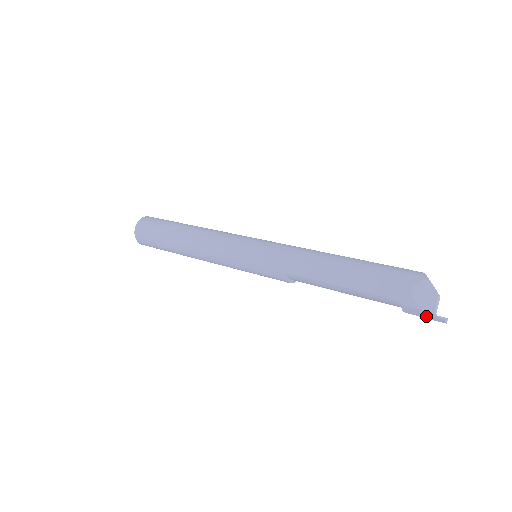
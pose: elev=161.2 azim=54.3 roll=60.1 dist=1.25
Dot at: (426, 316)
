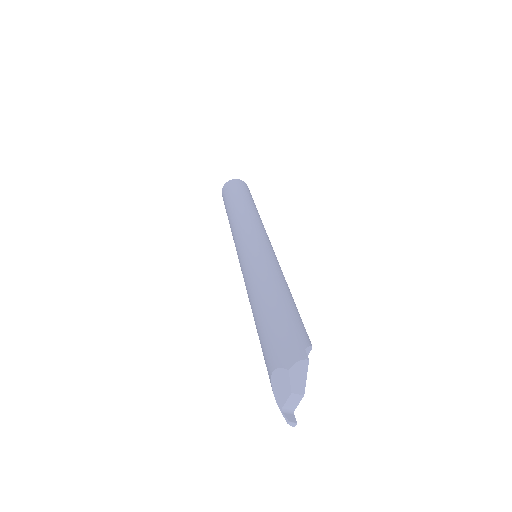
Dot at: occluded
